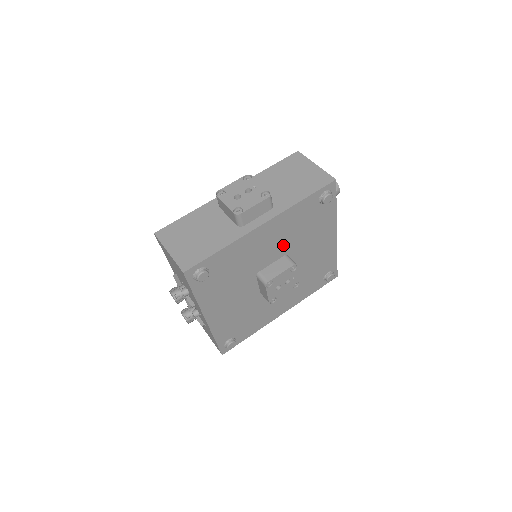
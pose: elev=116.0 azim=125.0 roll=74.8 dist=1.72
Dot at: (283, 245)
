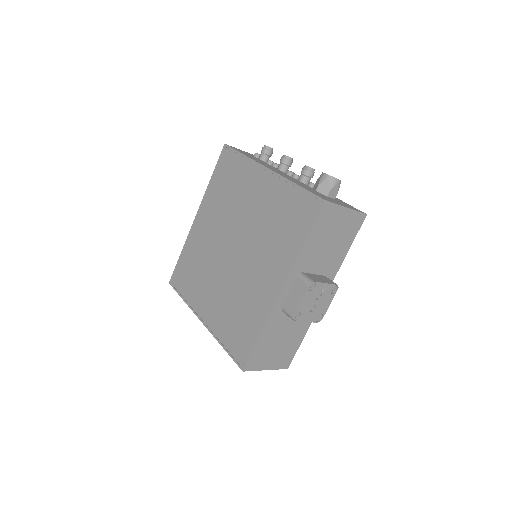
Dot at: occluded
